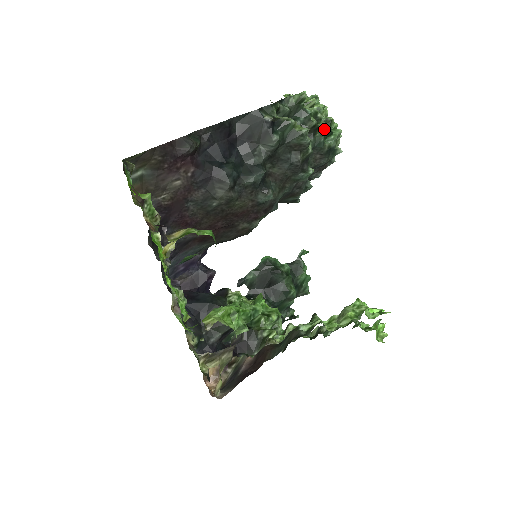
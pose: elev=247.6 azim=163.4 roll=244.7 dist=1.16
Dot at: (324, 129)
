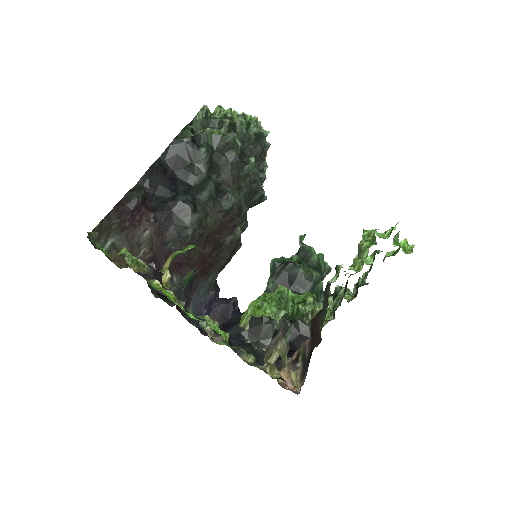
Dot at: (239, 122)
